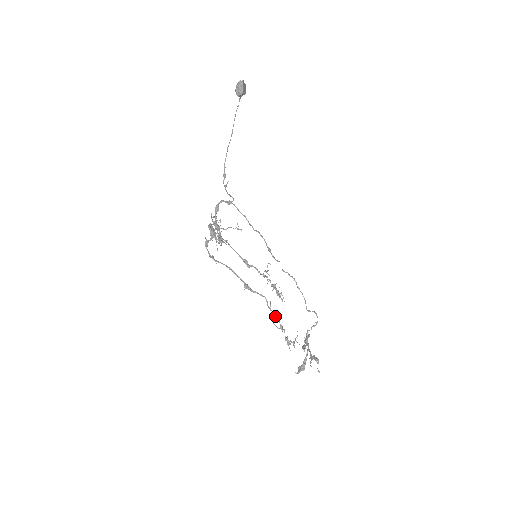
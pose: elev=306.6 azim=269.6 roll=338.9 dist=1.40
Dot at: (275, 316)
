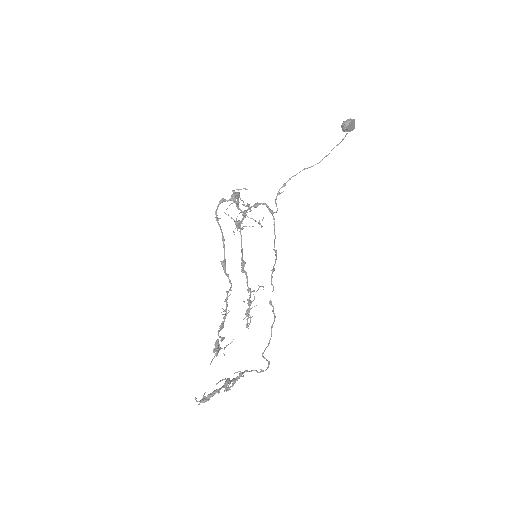
Dot at: (226, 309)
